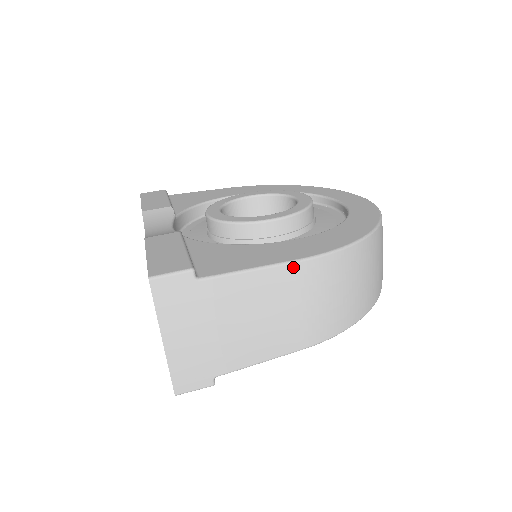
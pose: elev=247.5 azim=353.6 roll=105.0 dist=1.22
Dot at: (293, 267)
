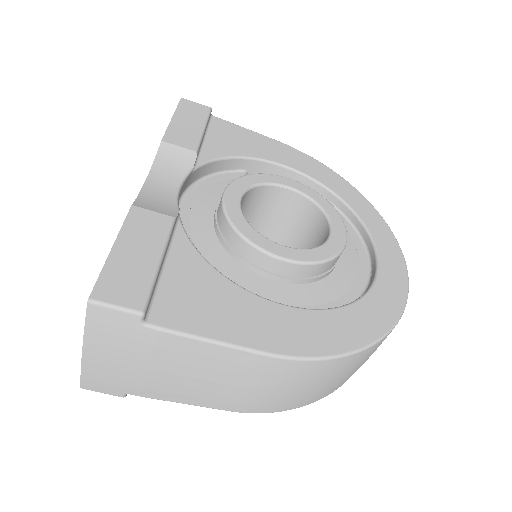
Dot at: (257, 357)
